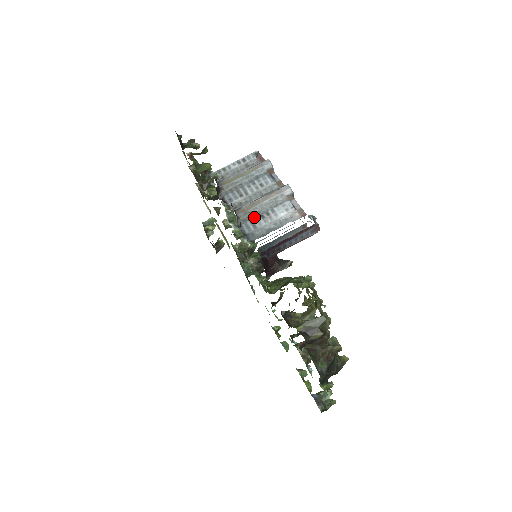
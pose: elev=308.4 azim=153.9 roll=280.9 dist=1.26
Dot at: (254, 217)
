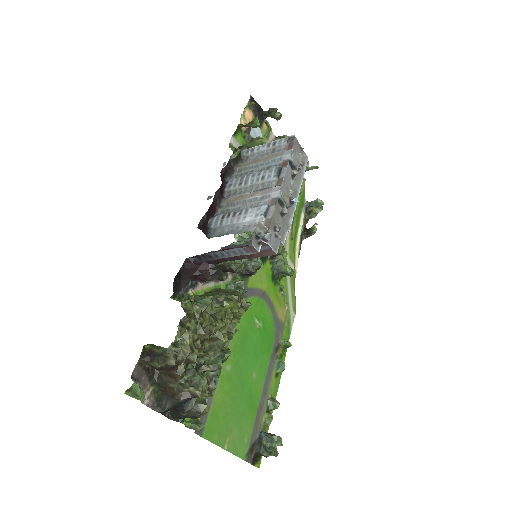
Dot at: (231, 212)
